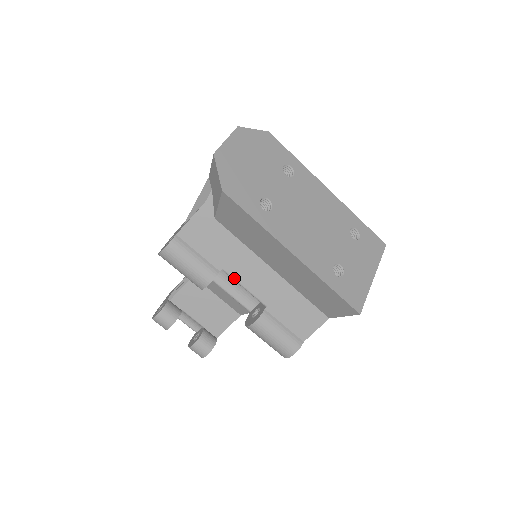
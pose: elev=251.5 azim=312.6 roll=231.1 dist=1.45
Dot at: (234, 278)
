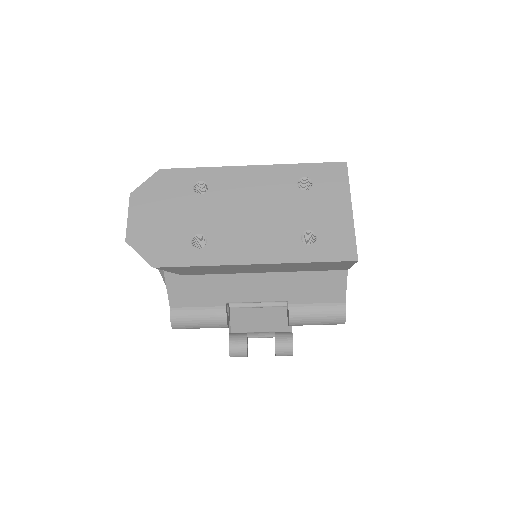
Dot at: (241, 302)
